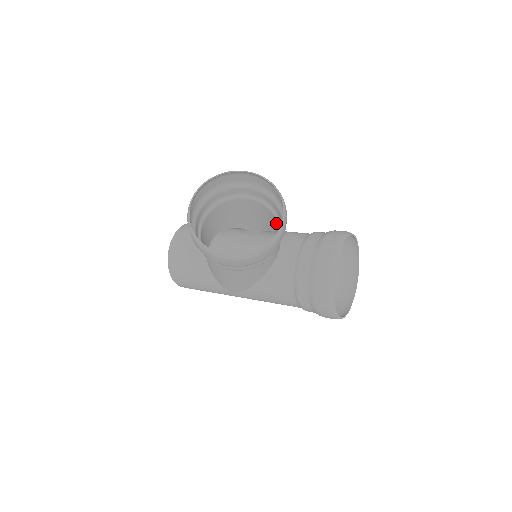
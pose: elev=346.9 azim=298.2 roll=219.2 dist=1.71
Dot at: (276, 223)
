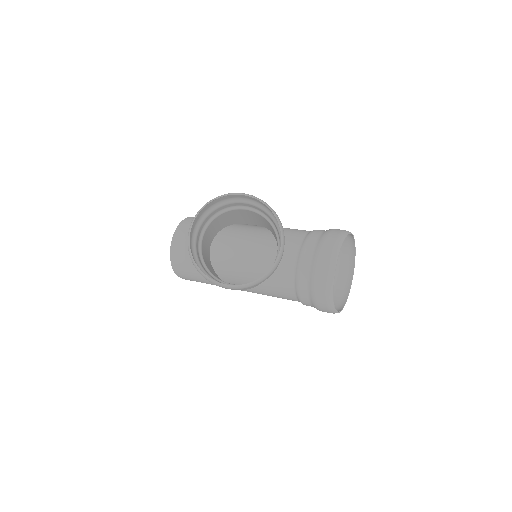
Dot at: (273, 231)
